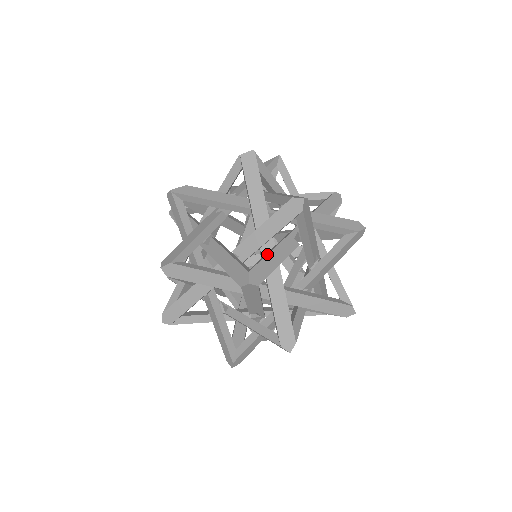
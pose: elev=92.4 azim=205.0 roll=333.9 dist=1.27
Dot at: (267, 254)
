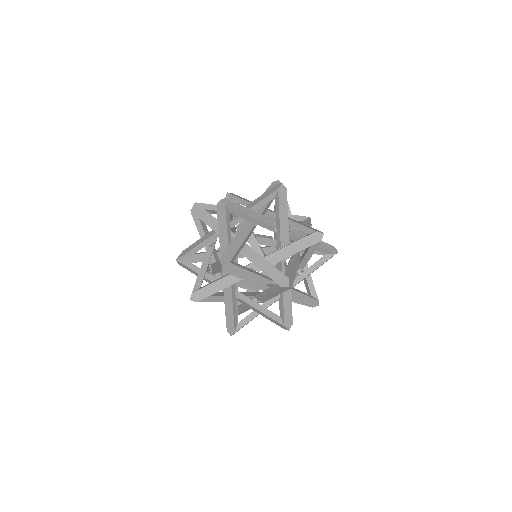
Dot at: occluded
